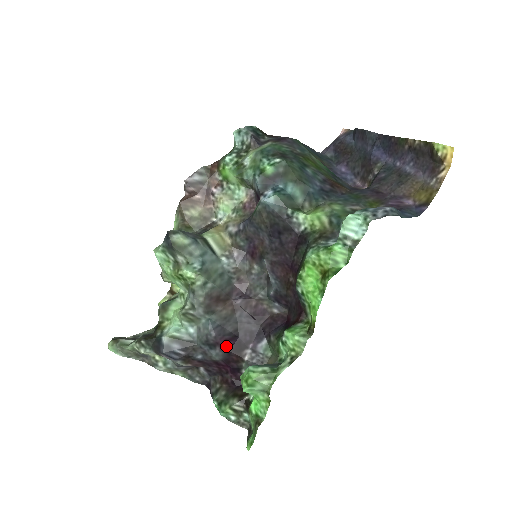
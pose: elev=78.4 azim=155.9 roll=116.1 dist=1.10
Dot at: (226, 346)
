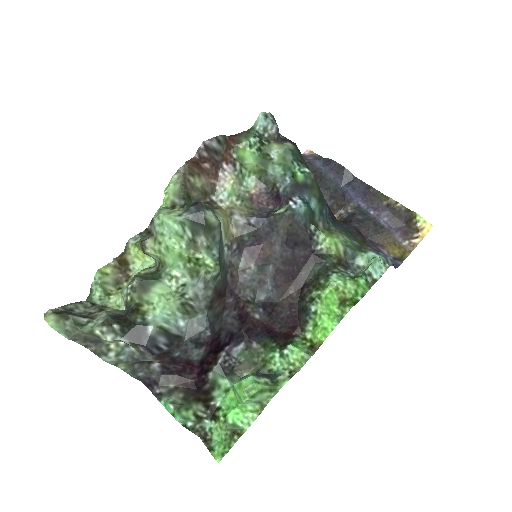
Dot at: (210, 346)
